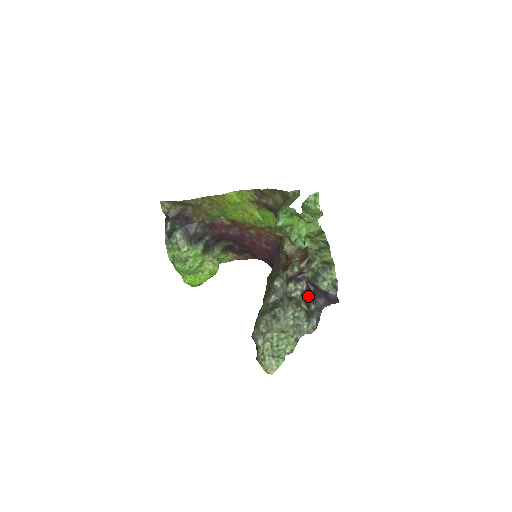
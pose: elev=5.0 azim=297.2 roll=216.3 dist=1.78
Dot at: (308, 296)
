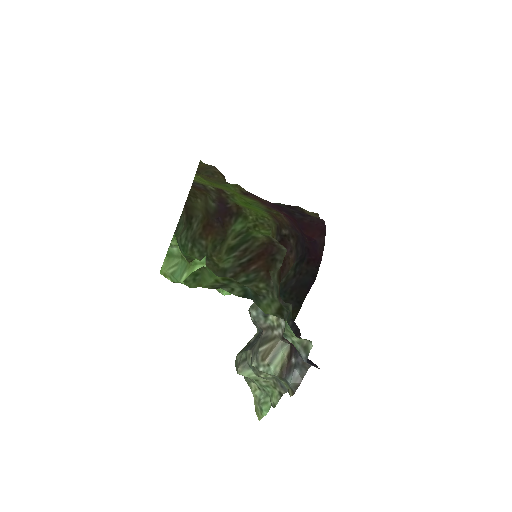
Dot at: occluded
